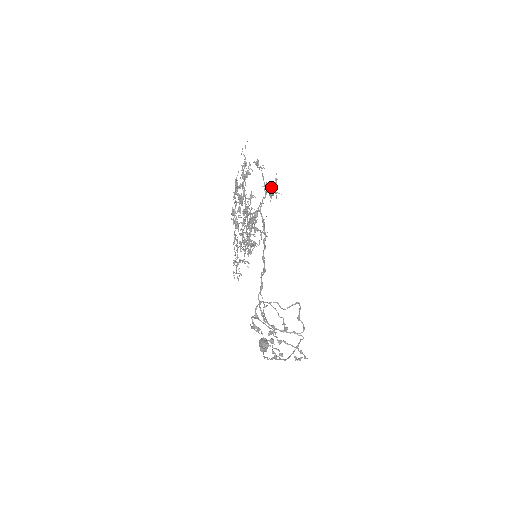
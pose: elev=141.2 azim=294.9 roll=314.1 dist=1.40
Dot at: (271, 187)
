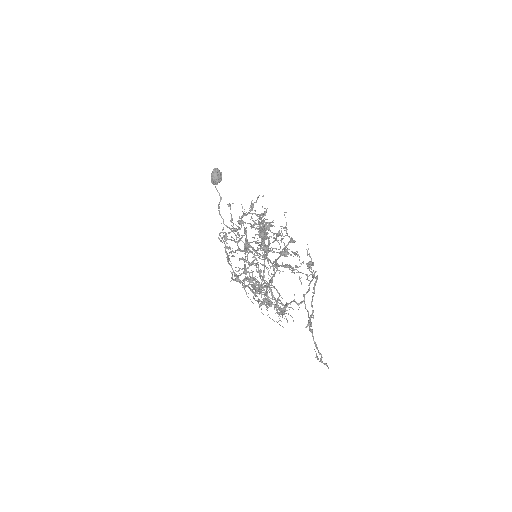
Dot at: occluded
